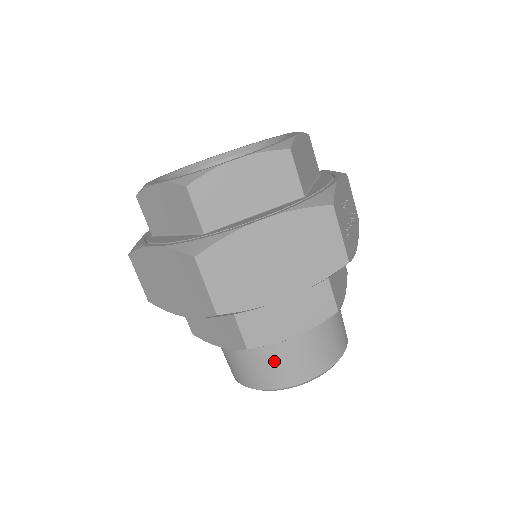
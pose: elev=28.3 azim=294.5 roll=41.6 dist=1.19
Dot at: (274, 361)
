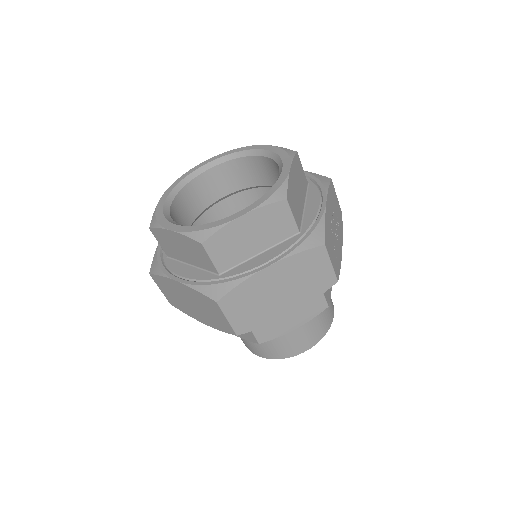
Dot at: (279, 343)
